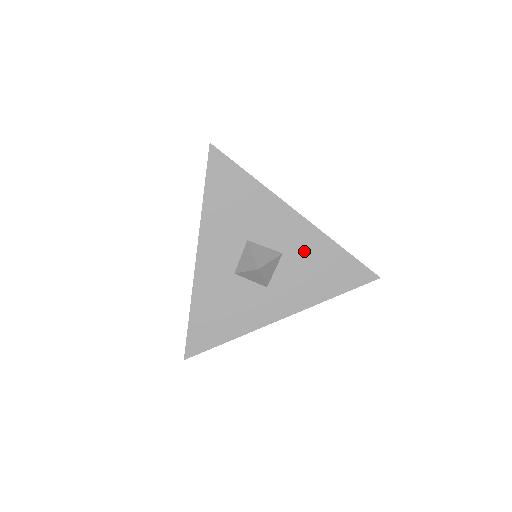
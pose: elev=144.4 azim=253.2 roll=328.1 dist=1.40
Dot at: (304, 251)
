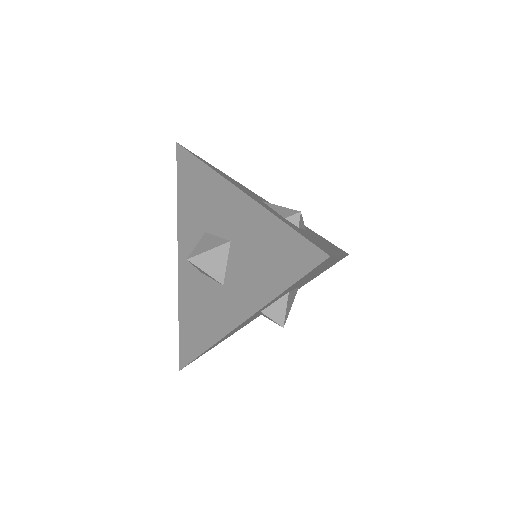
Dot at: (247, 234)
